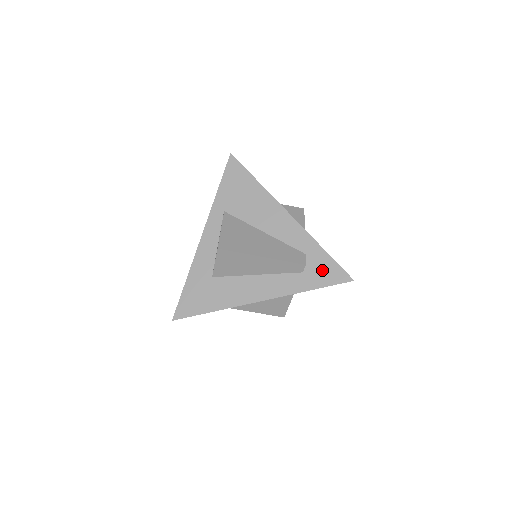
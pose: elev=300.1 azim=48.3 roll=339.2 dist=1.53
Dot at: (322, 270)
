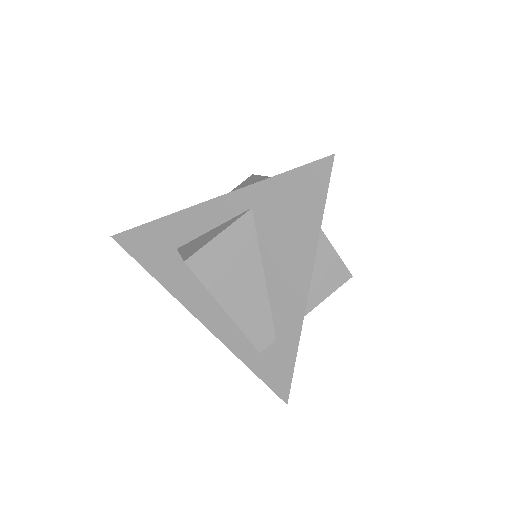
Dot at: (273, 366)
